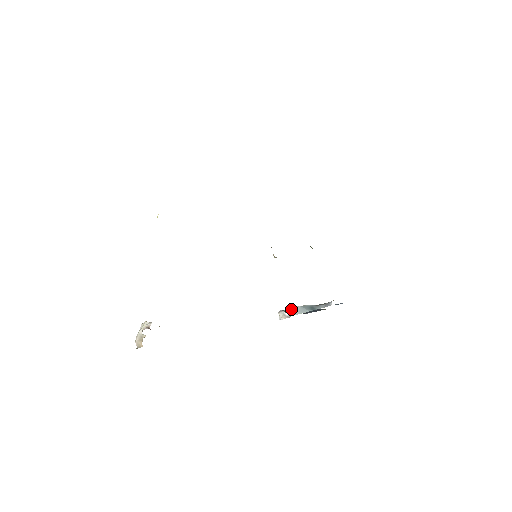
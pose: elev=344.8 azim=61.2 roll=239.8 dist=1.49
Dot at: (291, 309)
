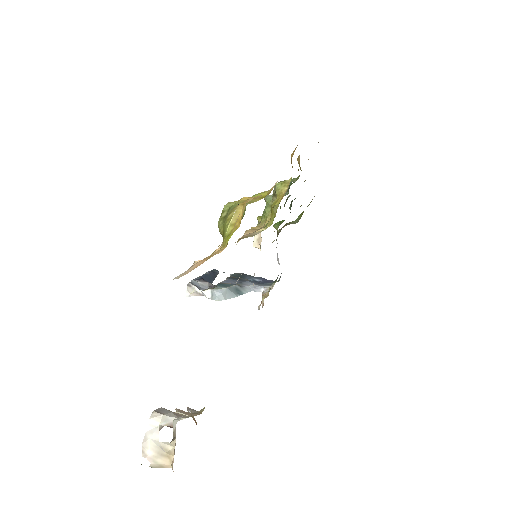
Dot at: (216, 291)
